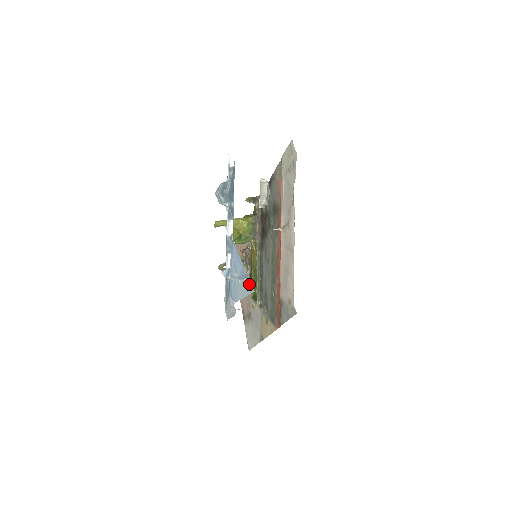
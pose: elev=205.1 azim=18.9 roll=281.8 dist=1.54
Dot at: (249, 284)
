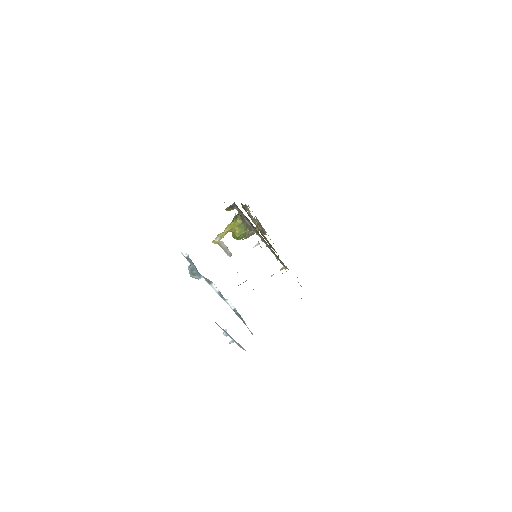
Dot at: occluded
